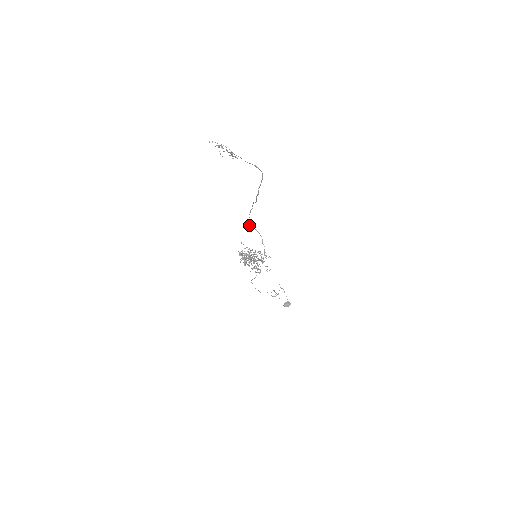
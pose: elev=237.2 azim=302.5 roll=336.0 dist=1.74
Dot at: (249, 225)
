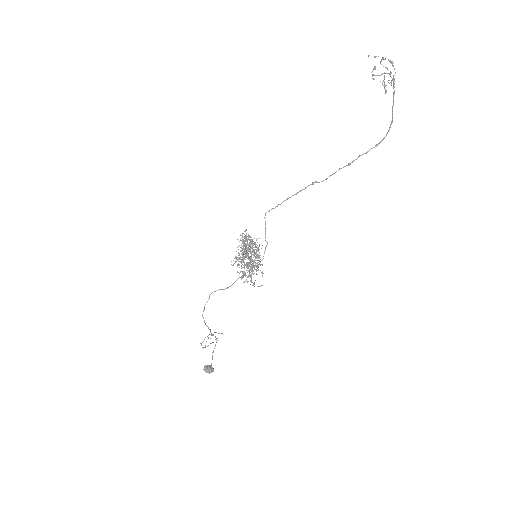
Dot at: (265, 218)
